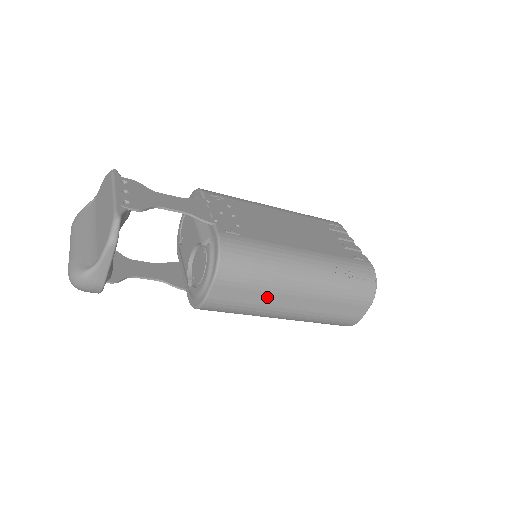
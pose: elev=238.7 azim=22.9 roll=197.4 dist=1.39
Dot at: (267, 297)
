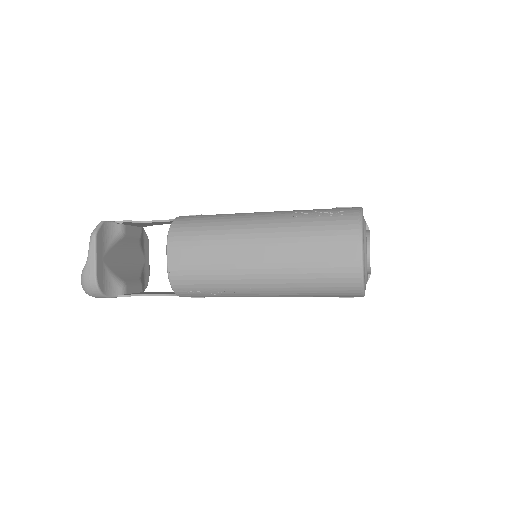
Dot at: (225, 252)
